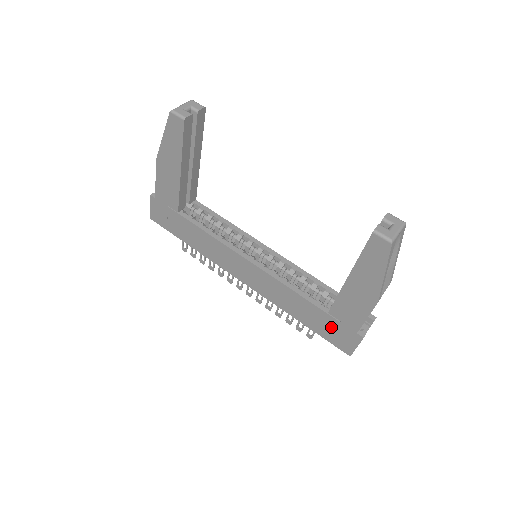
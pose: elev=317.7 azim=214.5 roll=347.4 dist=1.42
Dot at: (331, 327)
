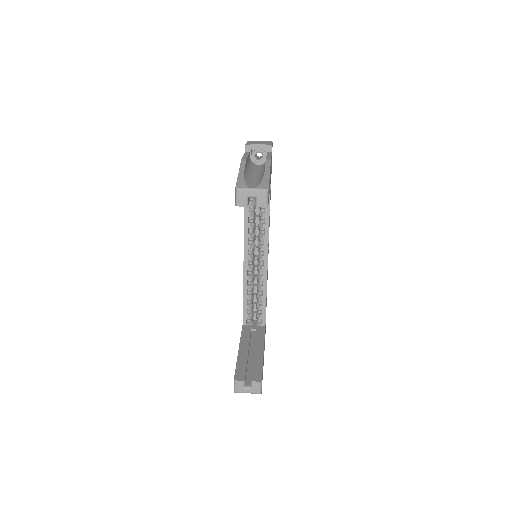
Dot at: occluded
